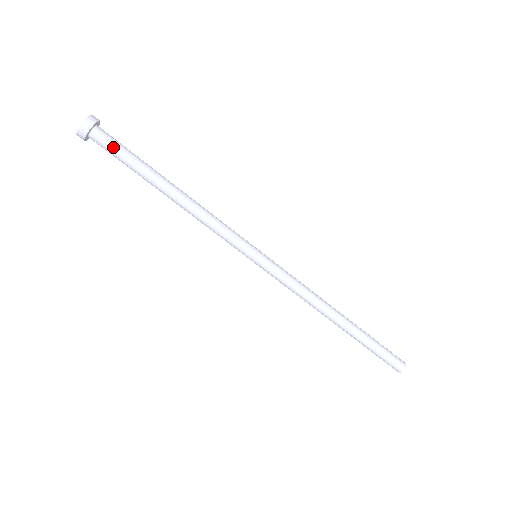
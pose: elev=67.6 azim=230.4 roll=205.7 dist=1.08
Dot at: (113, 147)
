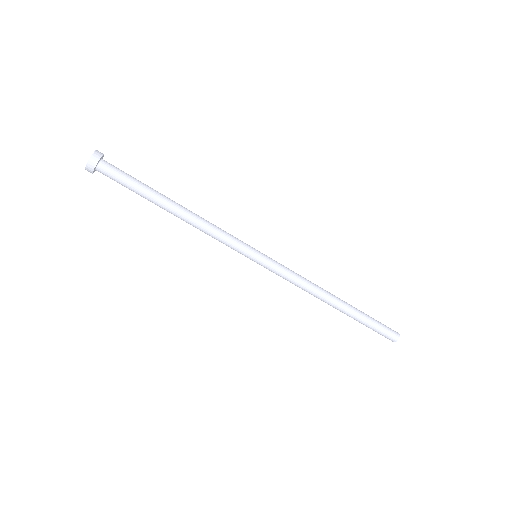
Dot at: (116, 181)
